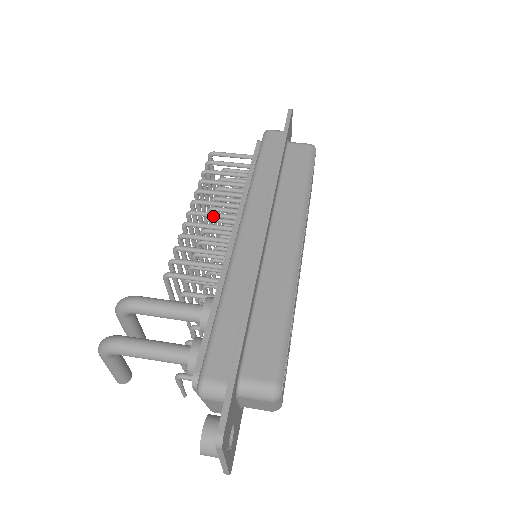
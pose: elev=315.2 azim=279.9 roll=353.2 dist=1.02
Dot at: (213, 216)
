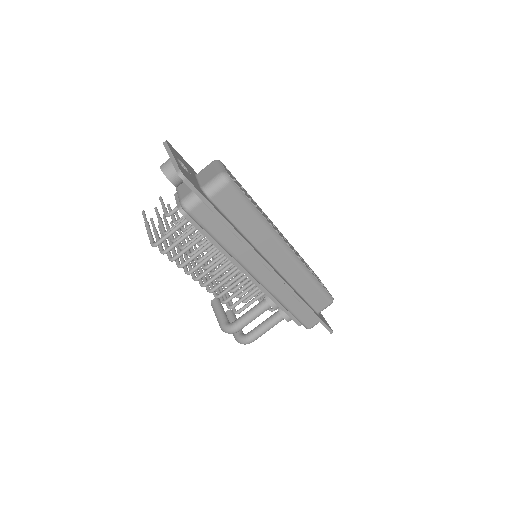
Dot at: occluded
